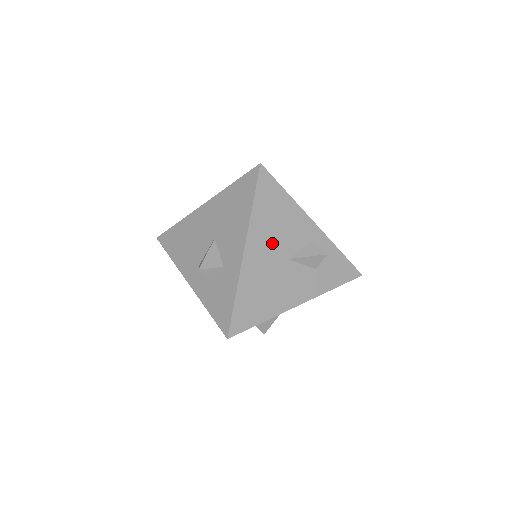
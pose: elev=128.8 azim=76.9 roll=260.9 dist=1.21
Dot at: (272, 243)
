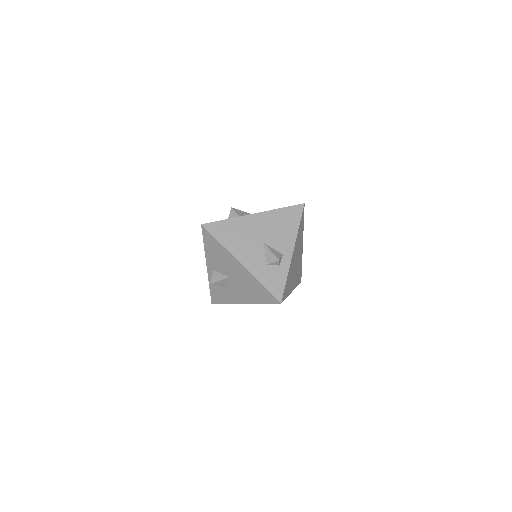
Dot at: (267, 228)
